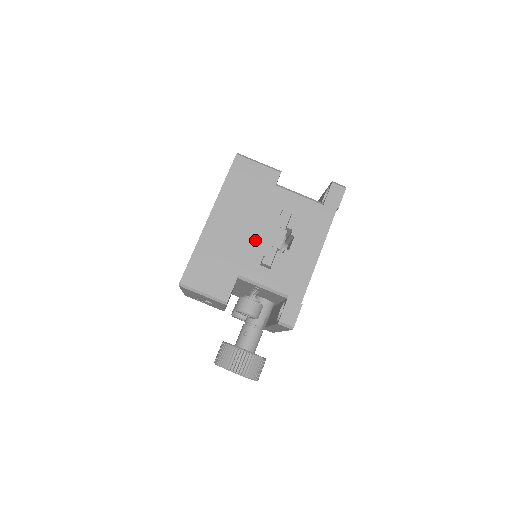
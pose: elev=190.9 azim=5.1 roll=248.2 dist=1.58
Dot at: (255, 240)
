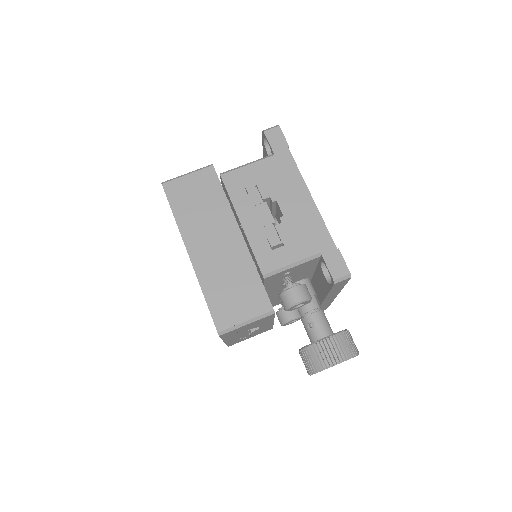
Dot at: (247, 234)
